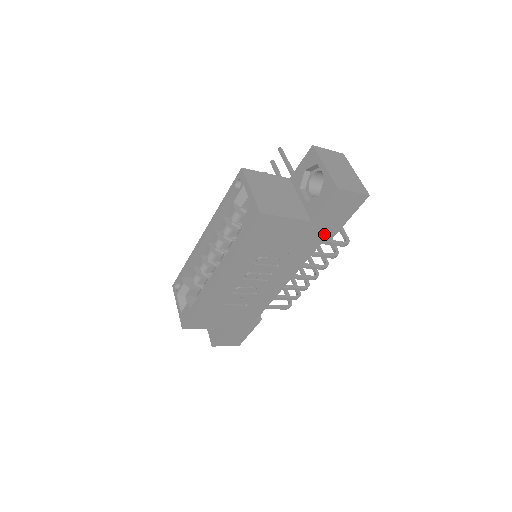
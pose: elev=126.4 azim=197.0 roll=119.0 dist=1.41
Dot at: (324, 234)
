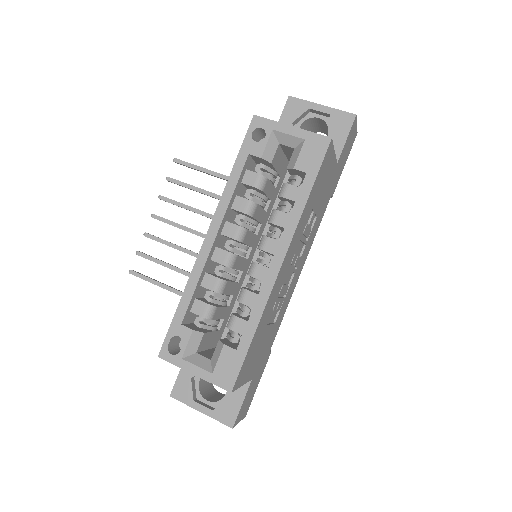
Dot at: (333, 187)
